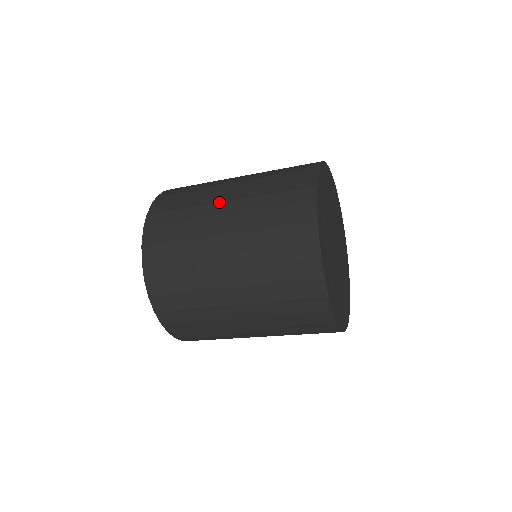
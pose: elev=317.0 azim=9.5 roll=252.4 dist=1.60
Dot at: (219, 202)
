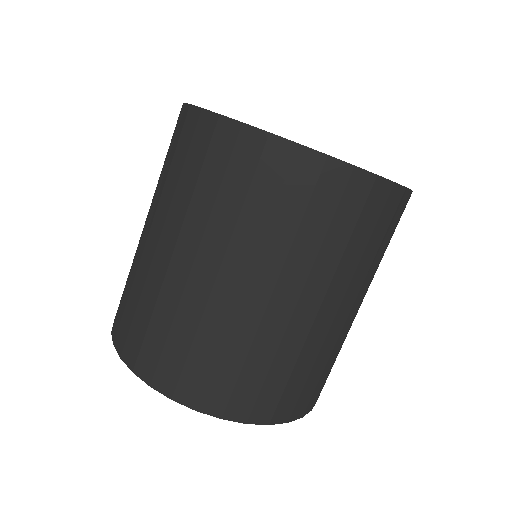
Dot at: (142, 234)
